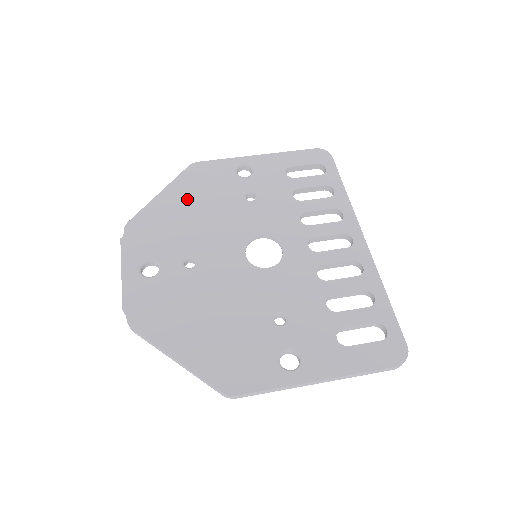
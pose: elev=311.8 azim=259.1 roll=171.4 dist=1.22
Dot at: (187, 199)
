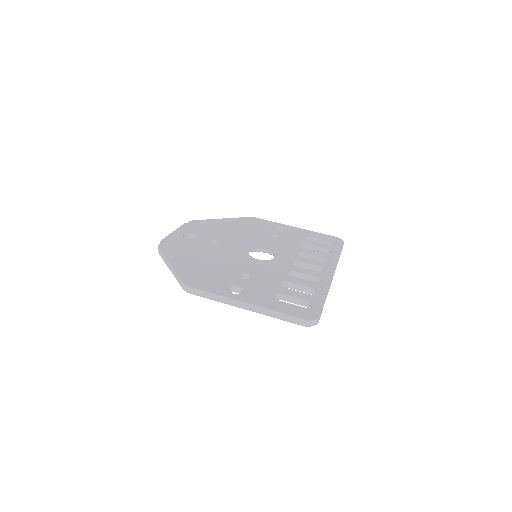
Dot at: (236, 225)
